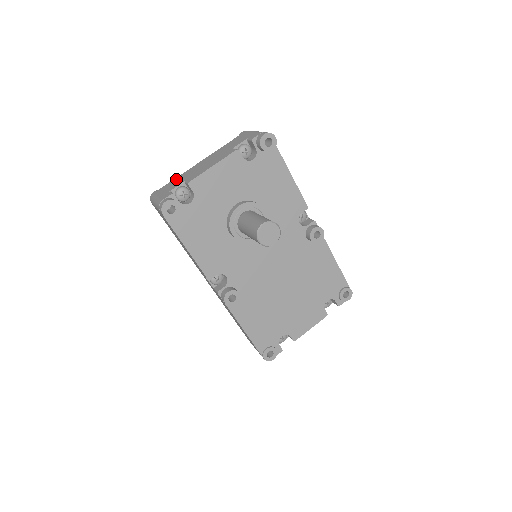
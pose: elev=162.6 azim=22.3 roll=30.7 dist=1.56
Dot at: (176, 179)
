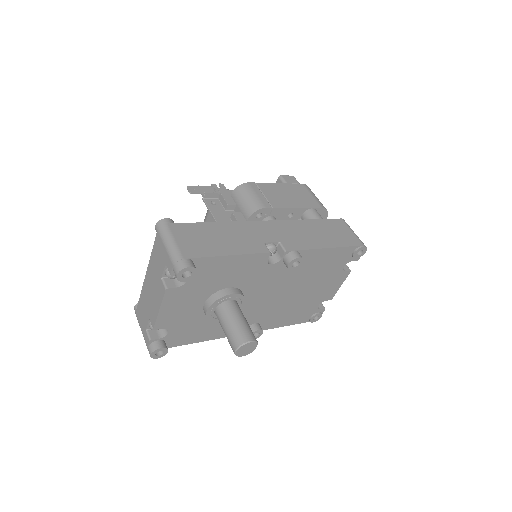
Dot at: (141, 302)
